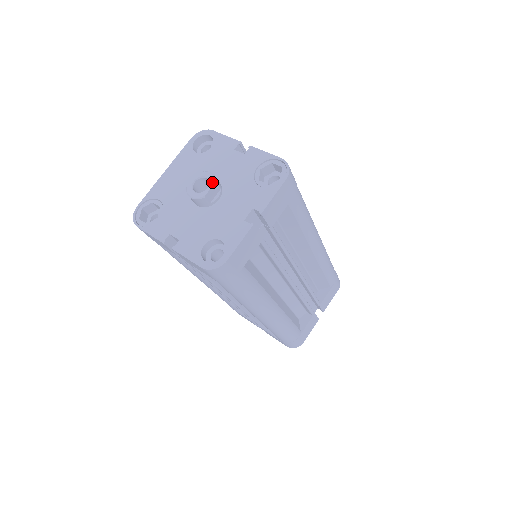
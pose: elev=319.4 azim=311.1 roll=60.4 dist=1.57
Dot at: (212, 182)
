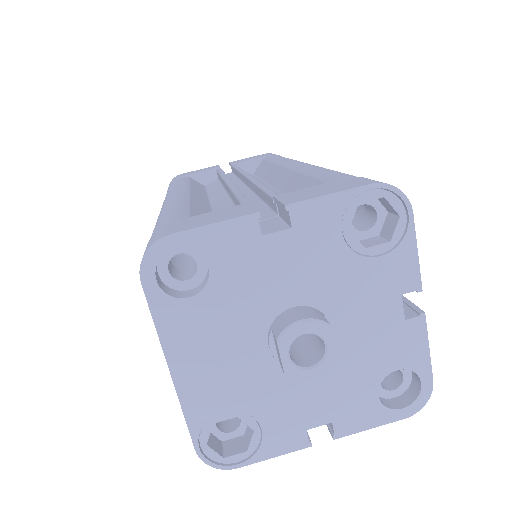
Dot at: (326, 332)
